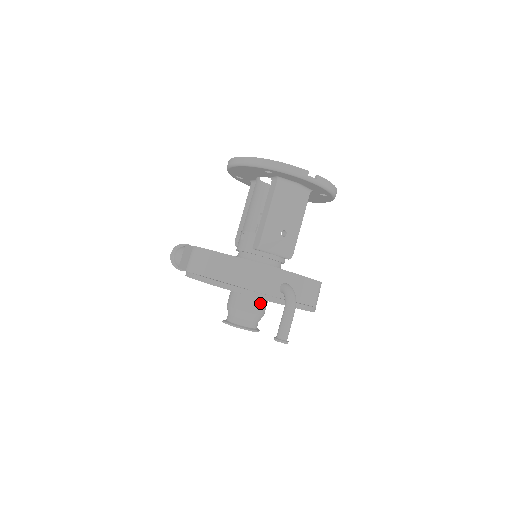
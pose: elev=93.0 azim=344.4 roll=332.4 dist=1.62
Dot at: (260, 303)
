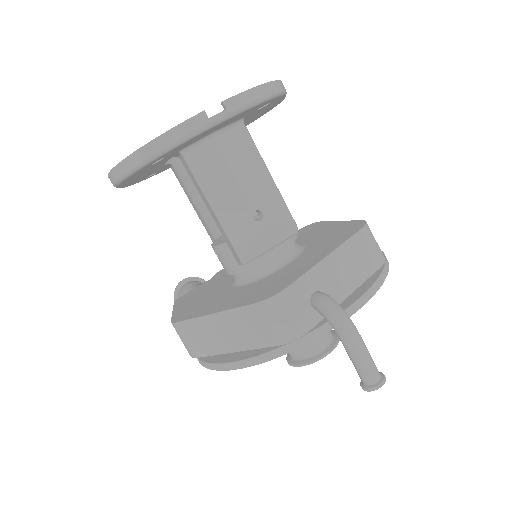
Dot at: occluded
